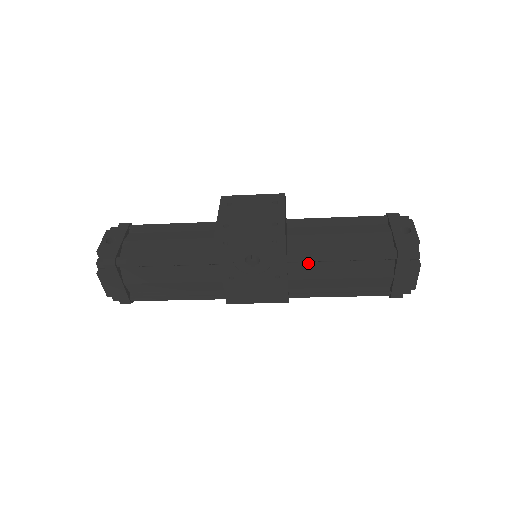
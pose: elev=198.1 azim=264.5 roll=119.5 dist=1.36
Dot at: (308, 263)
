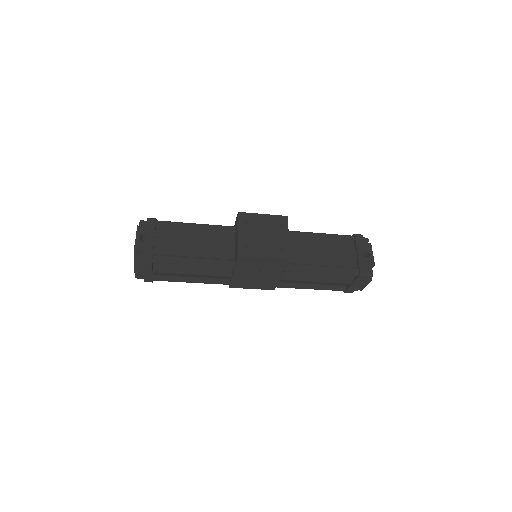
Dot at: occluded
